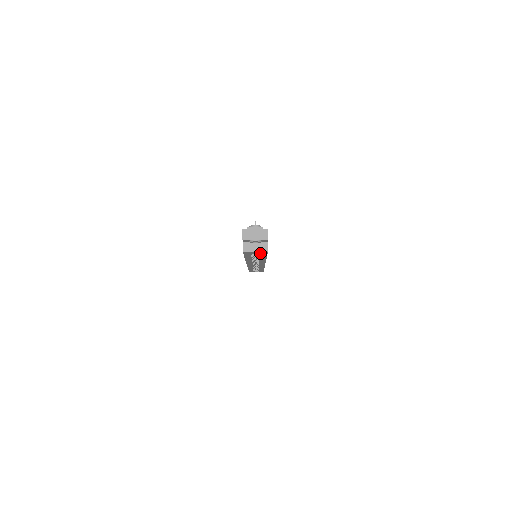
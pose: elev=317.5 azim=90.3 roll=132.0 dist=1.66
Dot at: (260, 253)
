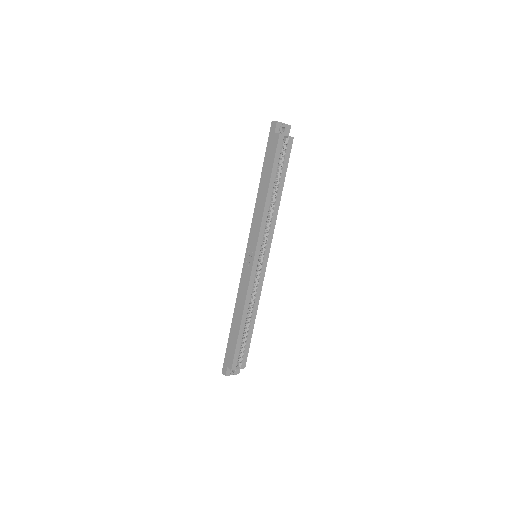
Dot at: (287, 144)
